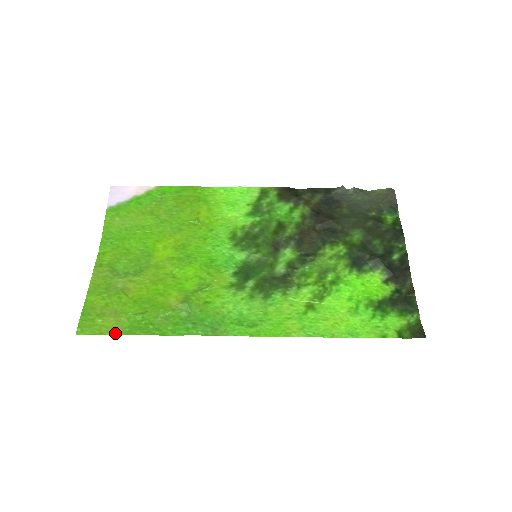
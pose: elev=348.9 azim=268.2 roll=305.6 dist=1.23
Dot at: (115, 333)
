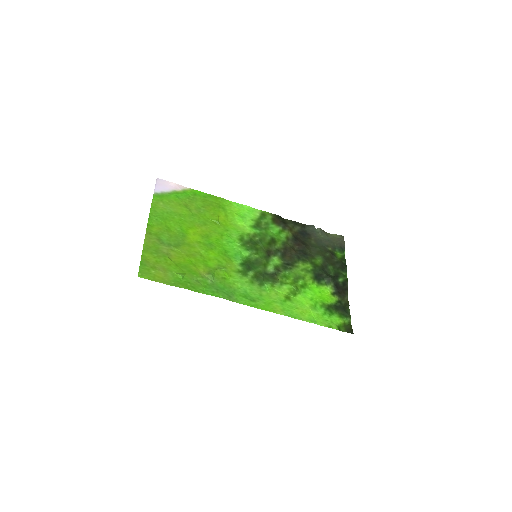
Dot at: (165, 282)
